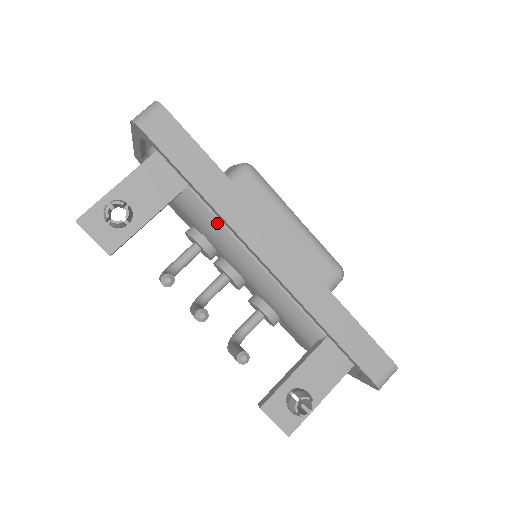
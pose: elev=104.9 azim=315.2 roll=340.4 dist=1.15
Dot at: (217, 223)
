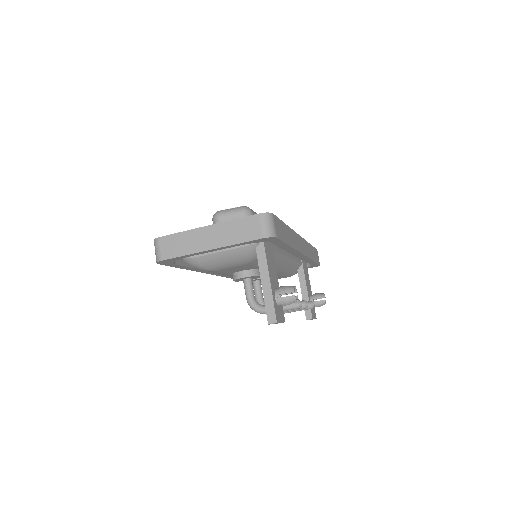
Dot at: (279, 255)
